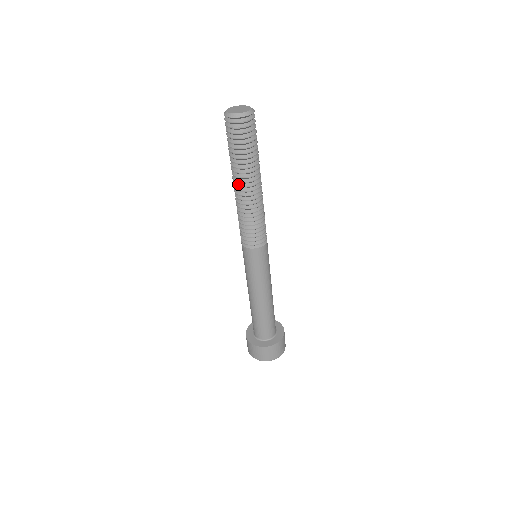
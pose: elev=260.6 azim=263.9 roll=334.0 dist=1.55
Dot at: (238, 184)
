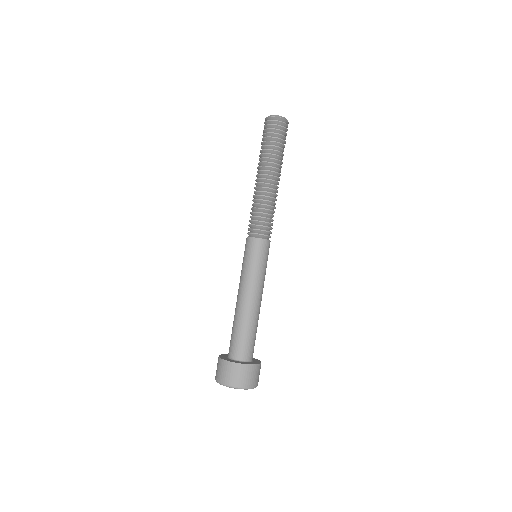
Dot at: (261, 173)
